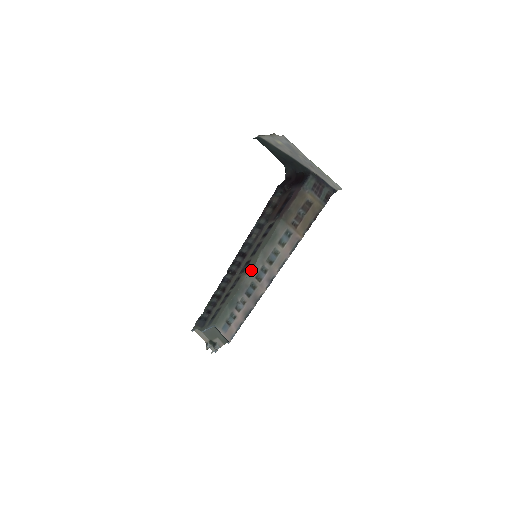
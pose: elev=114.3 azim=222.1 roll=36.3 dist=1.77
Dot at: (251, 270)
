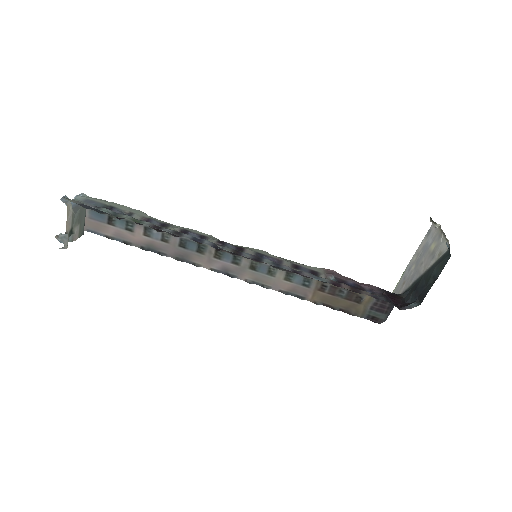
Dot at: occluded
